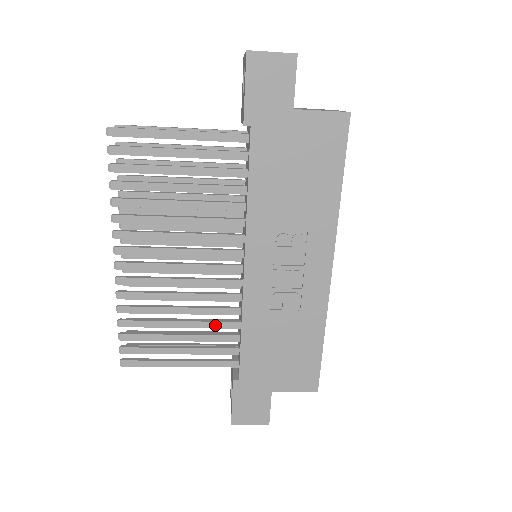
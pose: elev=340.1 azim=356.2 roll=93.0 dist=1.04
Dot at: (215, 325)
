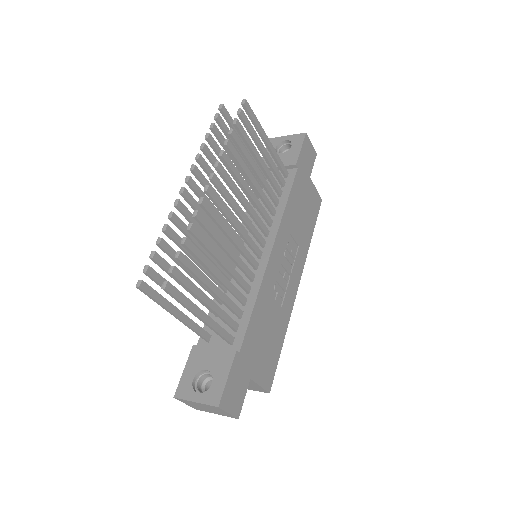
Dot at: (235, 291)
